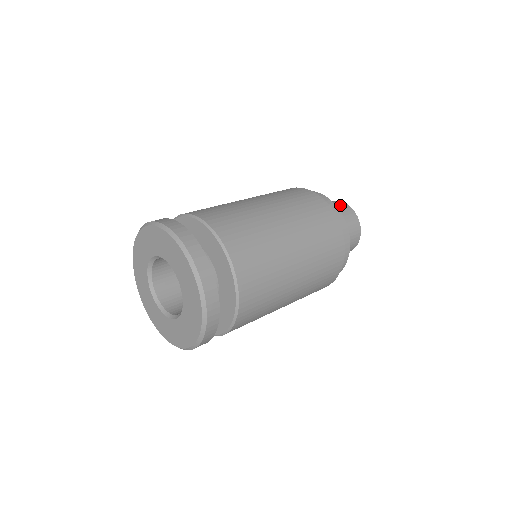
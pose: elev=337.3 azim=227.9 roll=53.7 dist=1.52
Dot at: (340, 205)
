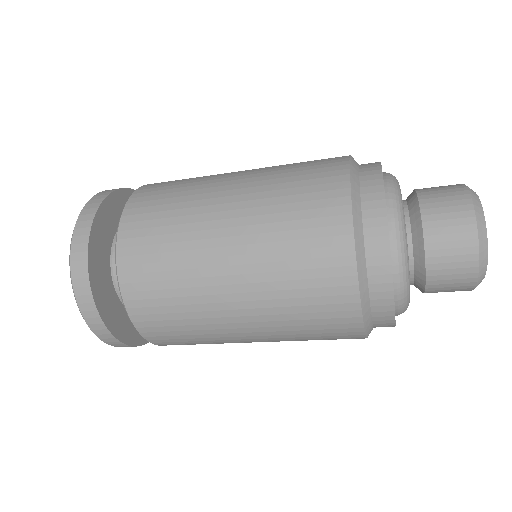
Dot at: (448, 192)
